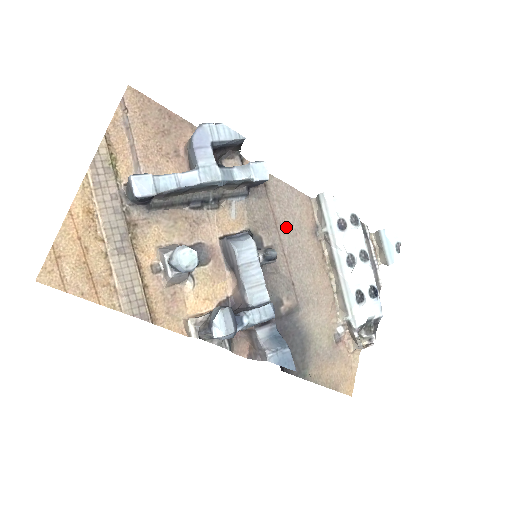
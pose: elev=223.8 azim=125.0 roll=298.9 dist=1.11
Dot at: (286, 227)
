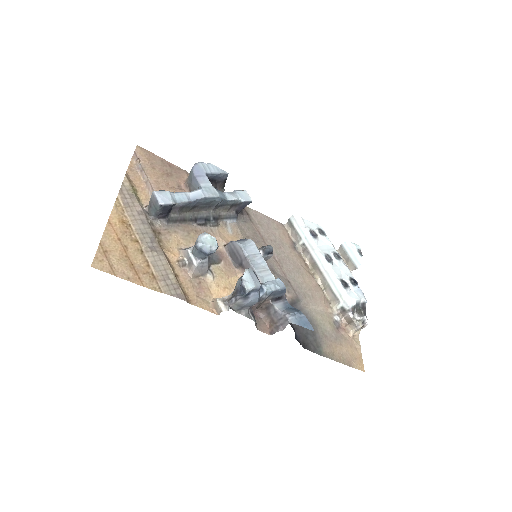
Dot at: (271, 242)
